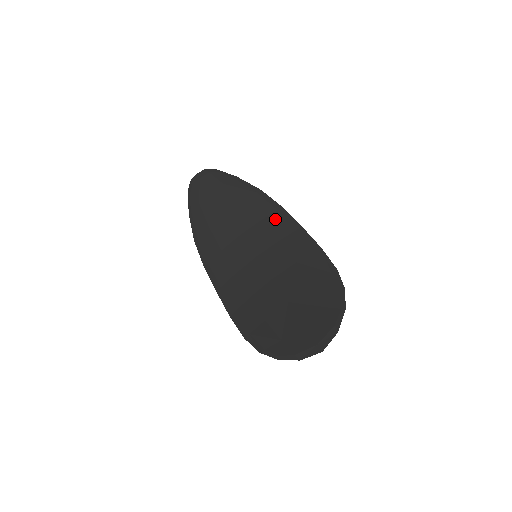
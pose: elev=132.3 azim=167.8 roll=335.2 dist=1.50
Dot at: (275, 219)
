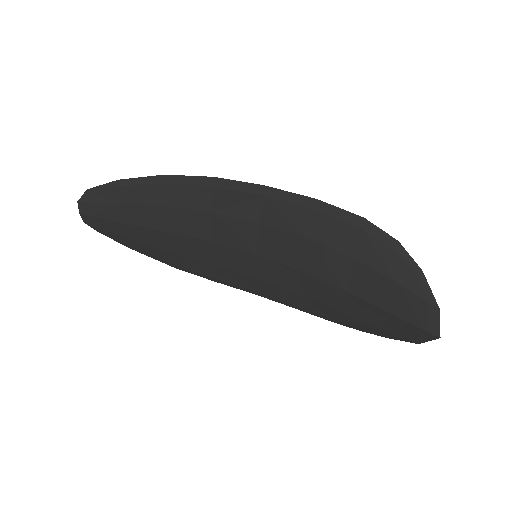
Dot at: (224, 201)
